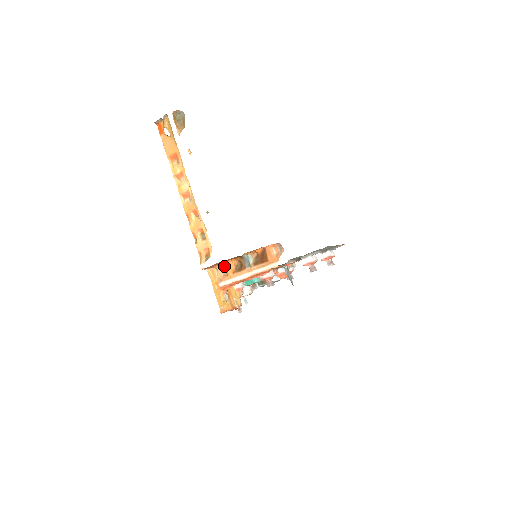
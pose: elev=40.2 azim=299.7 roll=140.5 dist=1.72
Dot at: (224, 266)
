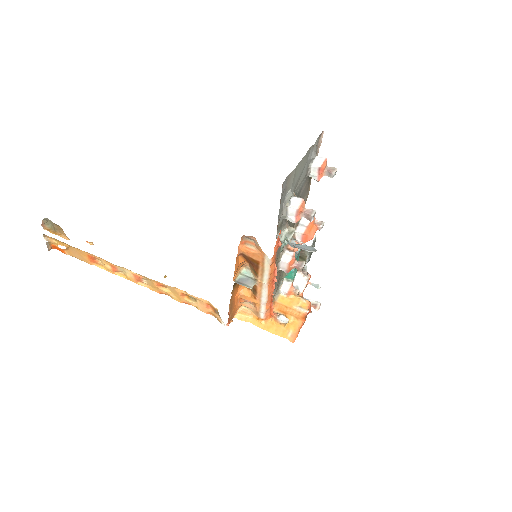
Dot at: (242, 299)
